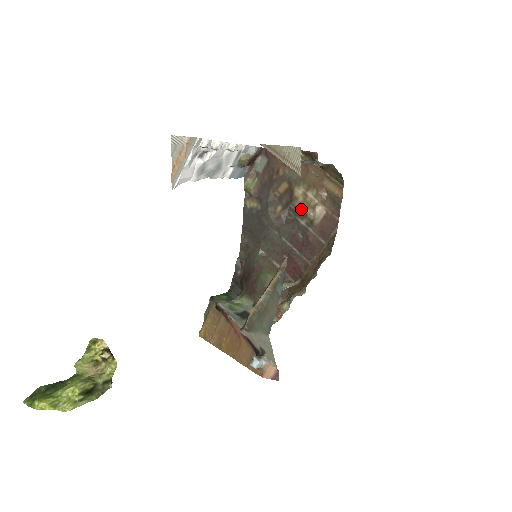
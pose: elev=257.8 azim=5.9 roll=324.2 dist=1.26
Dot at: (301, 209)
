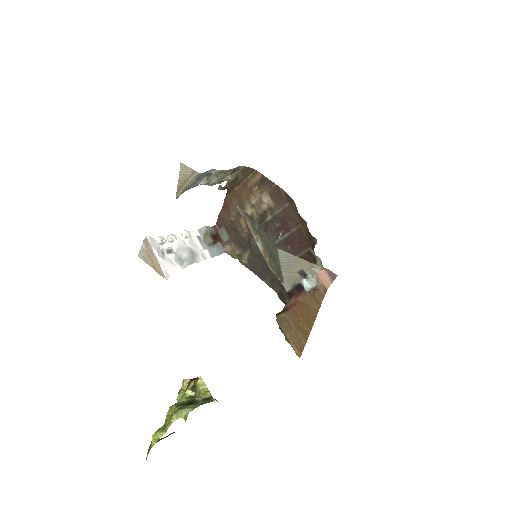
Dot at: (260, 214)
